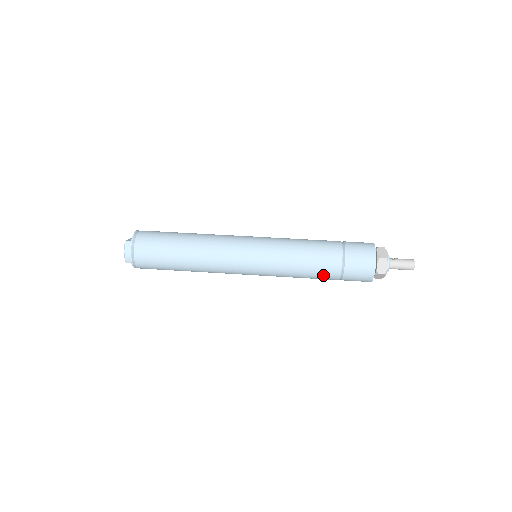
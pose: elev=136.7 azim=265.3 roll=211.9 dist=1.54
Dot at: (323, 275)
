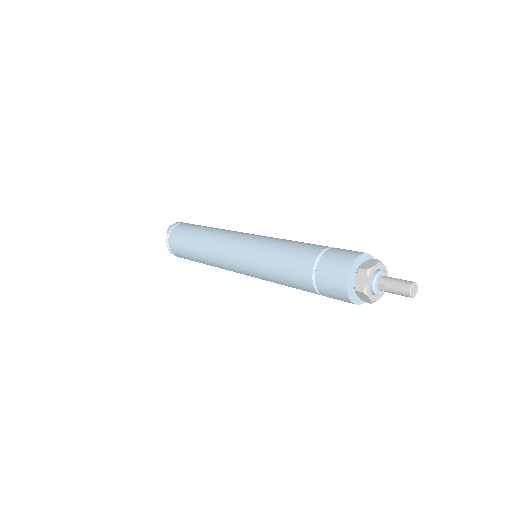
Dot at: (299, 258)
